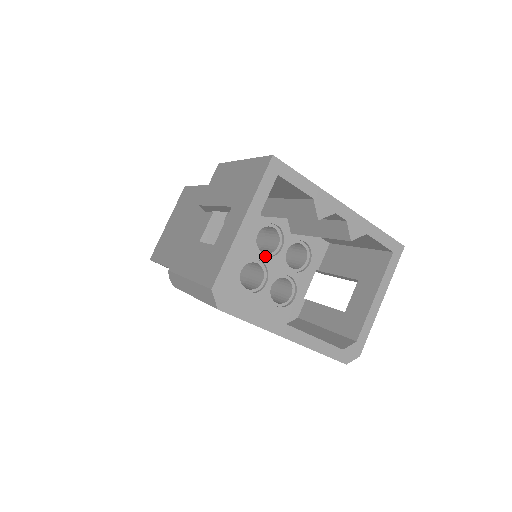
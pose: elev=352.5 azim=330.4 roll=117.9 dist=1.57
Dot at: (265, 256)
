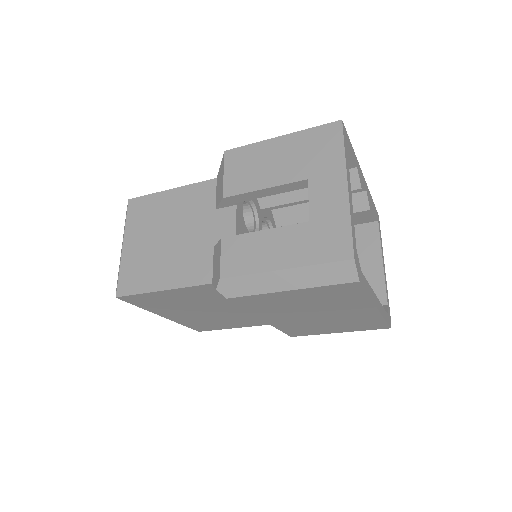
Dot at: occluded
